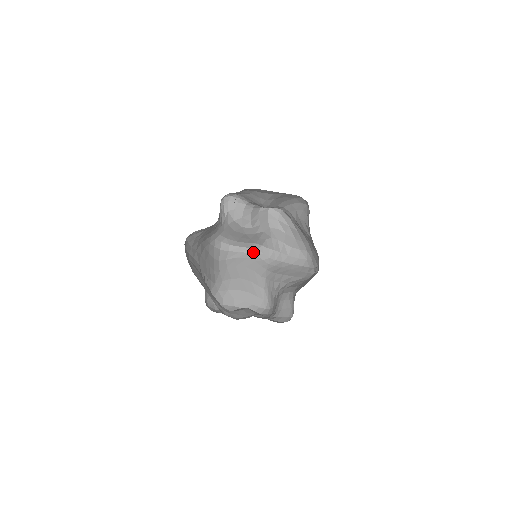
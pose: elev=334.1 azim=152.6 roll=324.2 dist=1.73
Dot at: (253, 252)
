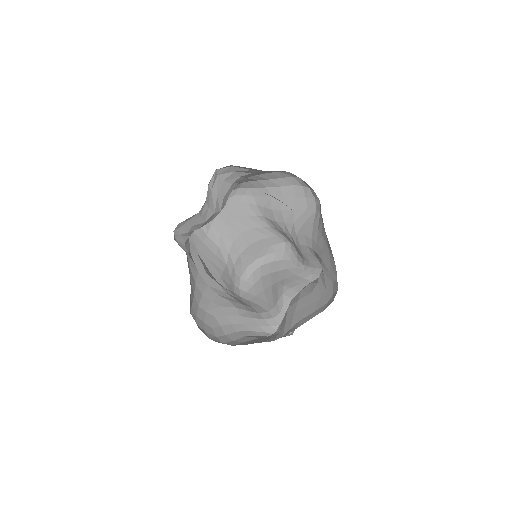
Dot at: occluded
